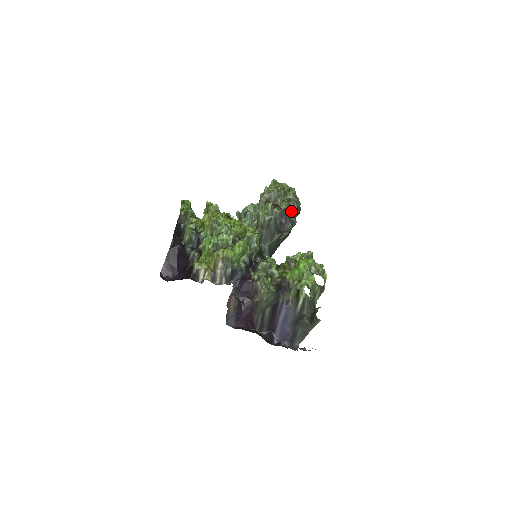
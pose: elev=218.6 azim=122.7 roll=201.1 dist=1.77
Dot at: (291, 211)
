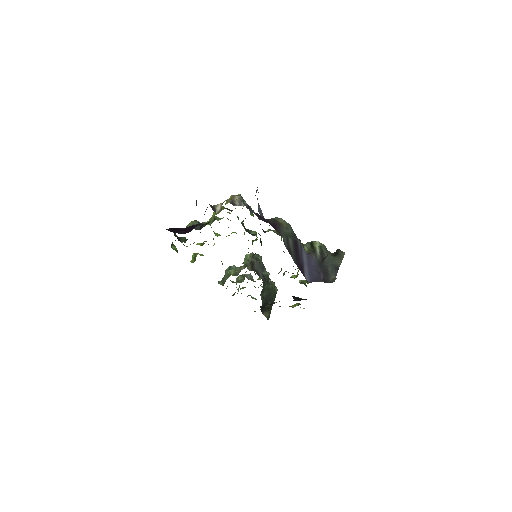
Dot at: occluded
